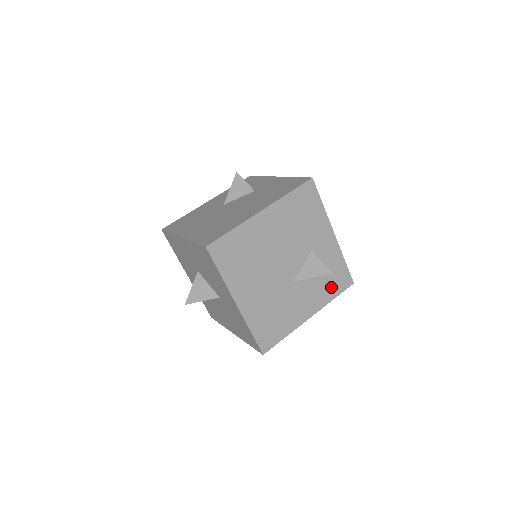
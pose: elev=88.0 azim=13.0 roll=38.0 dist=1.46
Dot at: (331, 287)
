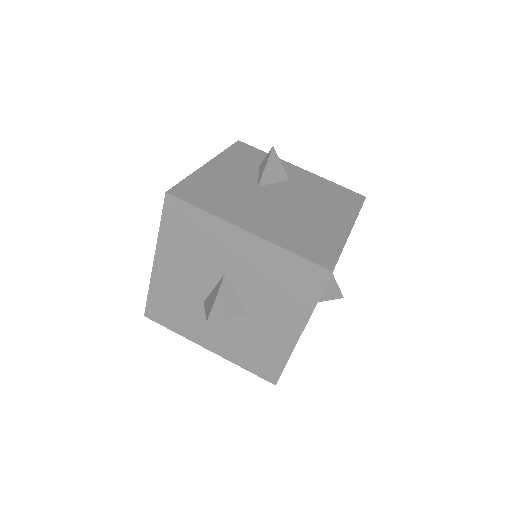
Dot at: occluded
